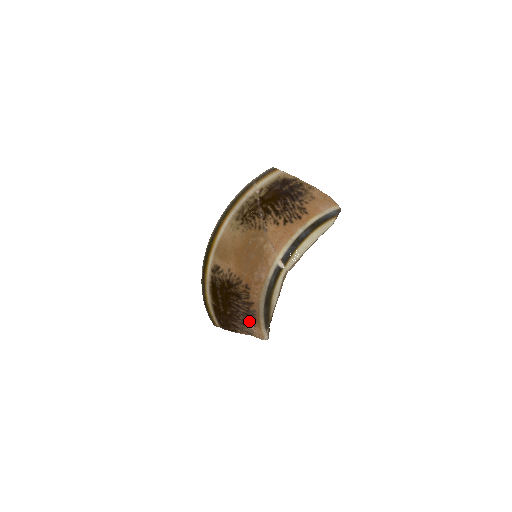
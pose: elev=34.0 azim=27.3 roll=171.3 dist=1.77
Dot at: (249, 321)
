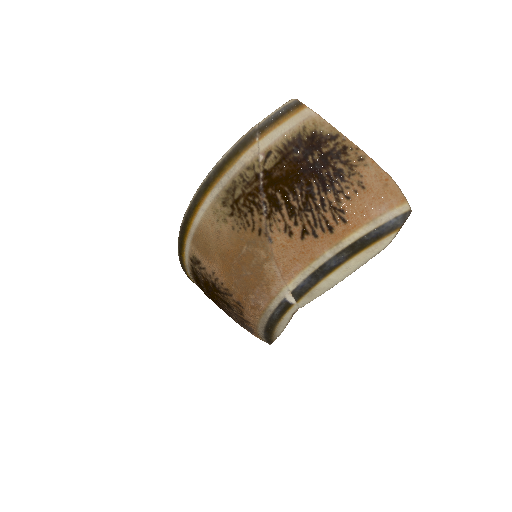
Dot at: (245, 328)
